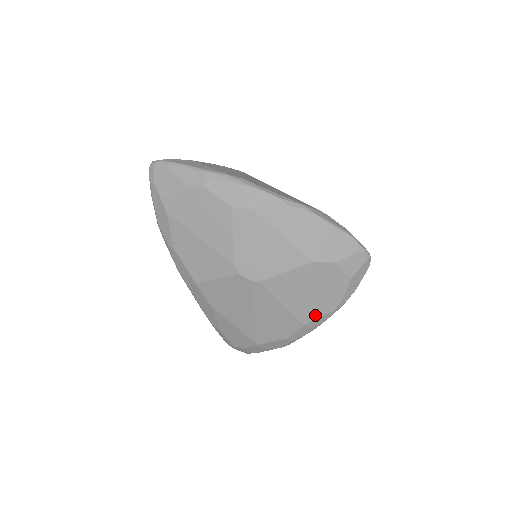
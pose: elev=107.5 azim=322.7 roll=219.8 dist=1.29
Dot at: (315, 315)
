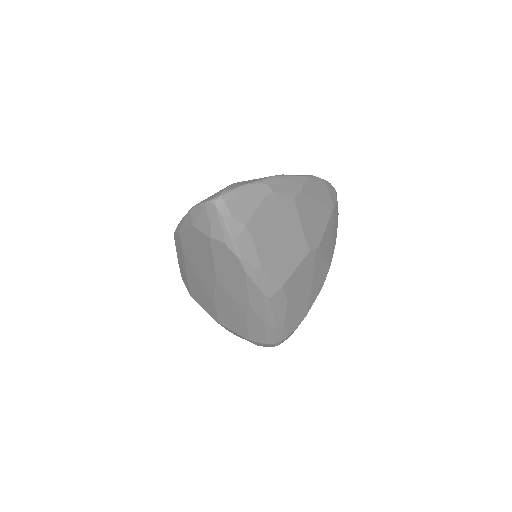
Dot at: (332, 255)
